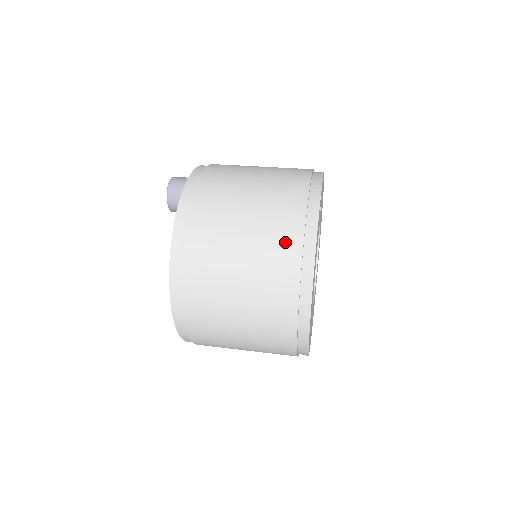
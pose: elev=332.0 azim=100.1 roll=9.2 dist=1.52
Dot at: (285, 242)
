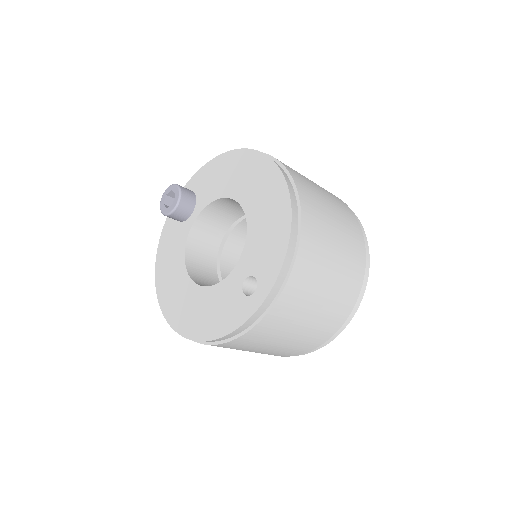
Dot at: occluded
